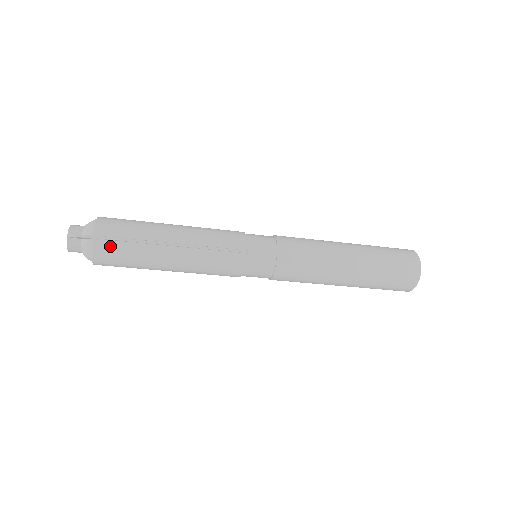
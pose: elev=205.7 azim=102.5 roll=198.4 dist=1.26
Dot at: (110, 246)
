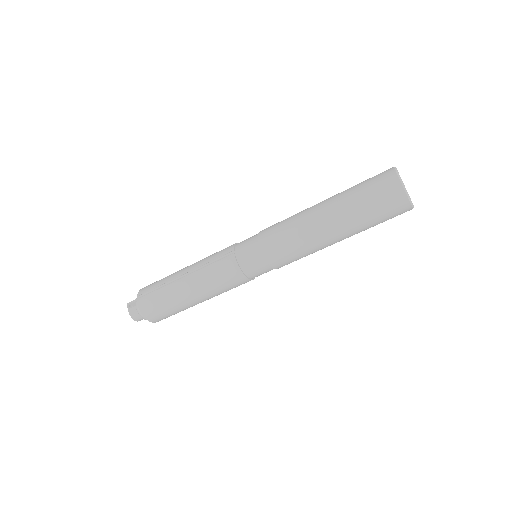
Dot at: (147, 299)
